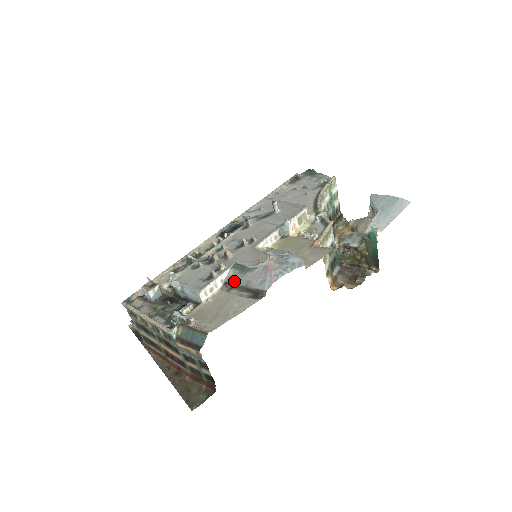
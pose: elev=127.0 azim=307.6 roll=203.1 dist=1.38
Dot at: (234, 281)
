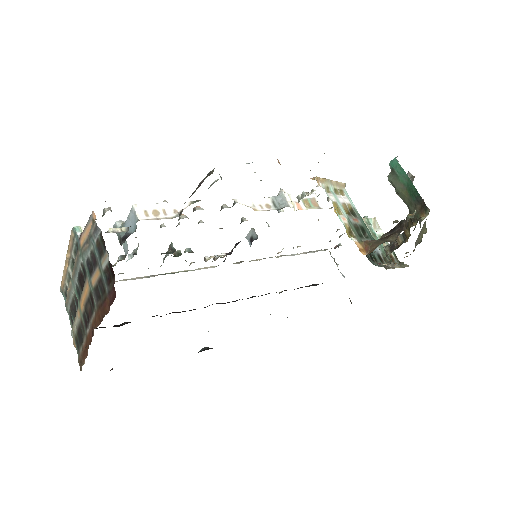
Dot at: occluded
